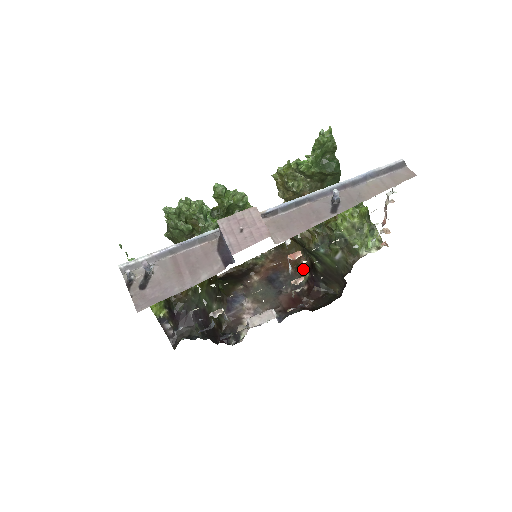
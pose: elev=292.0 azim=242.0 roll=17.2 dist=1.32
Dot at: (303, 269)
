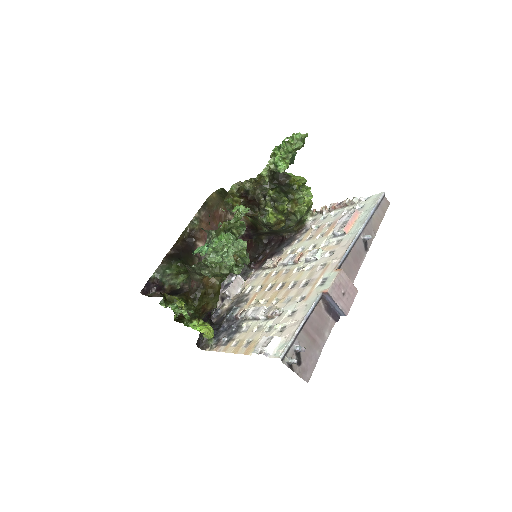
Dot at: occluded
